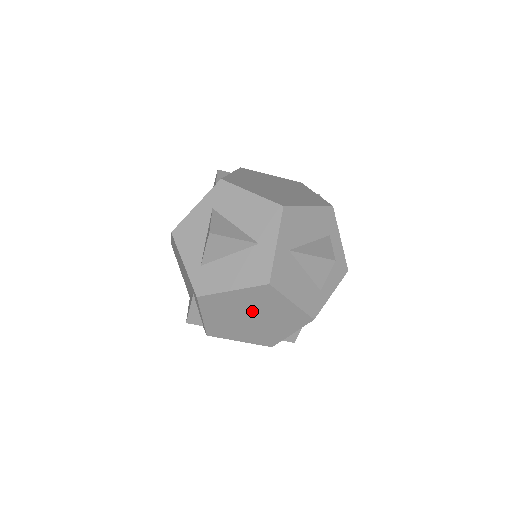
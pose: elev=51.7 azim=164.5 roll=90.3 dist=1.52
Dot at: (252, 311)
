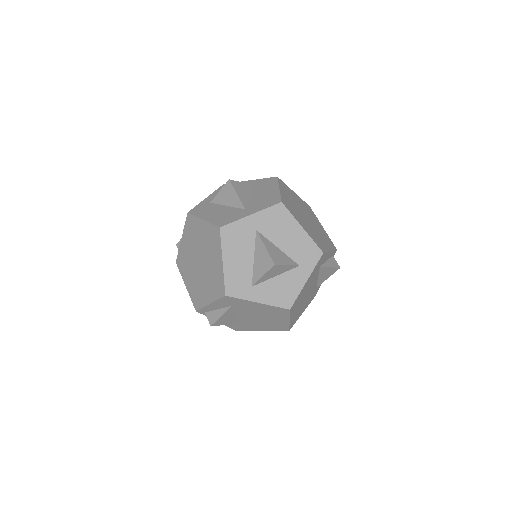
Dot at: (203, 253)
